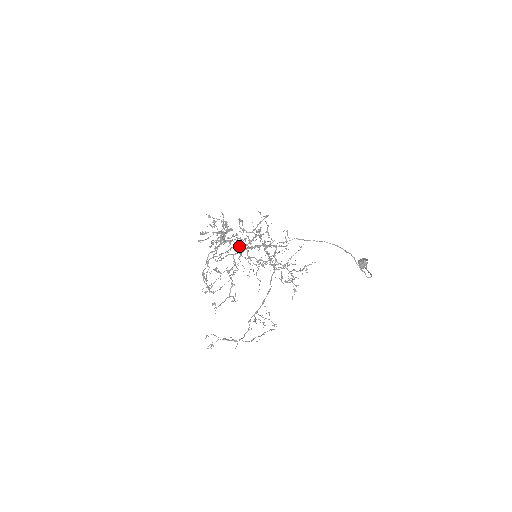
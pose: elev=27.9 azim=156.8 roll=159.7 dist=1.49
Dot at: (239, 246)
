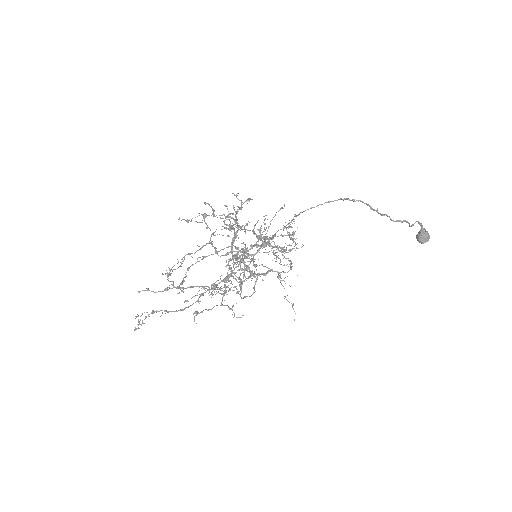
Dot at: (229, 246)
